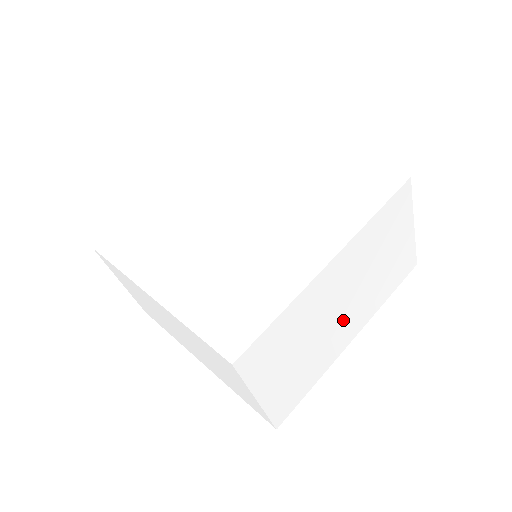
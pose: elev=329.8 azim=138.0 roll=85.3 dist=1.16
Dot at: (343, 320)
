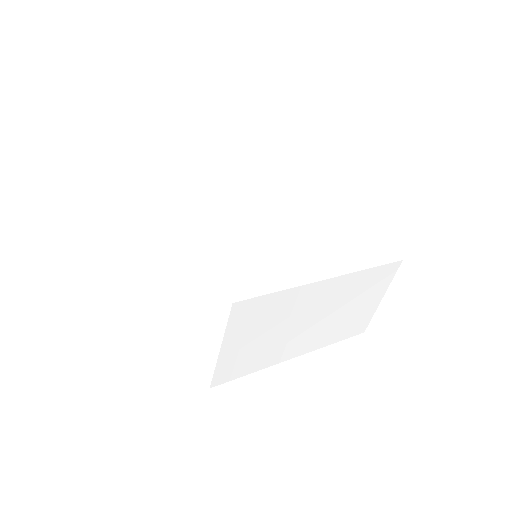
Dot at: (303, 334)
